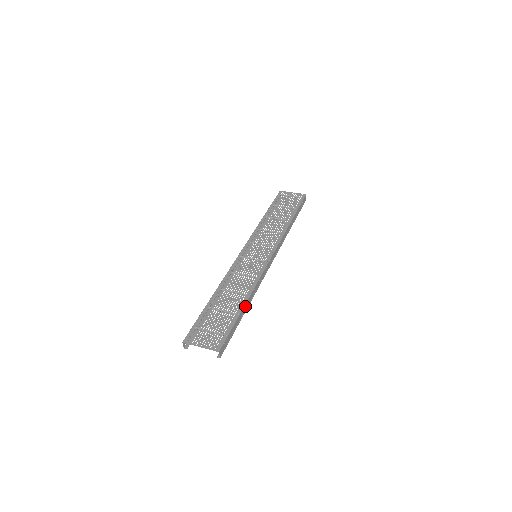
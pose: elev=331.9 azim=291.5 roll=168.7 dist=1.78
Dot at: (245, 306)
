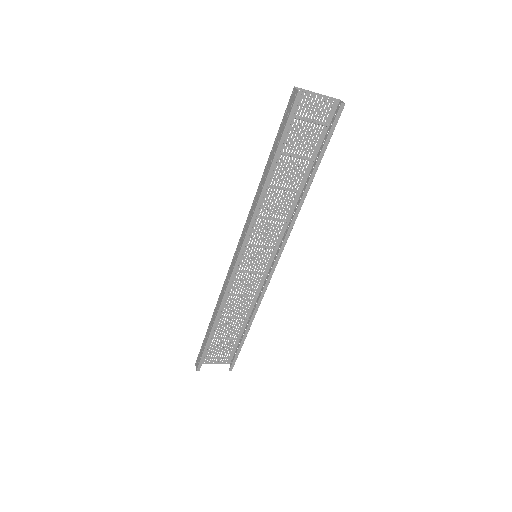
Dot at: (308, 179)
